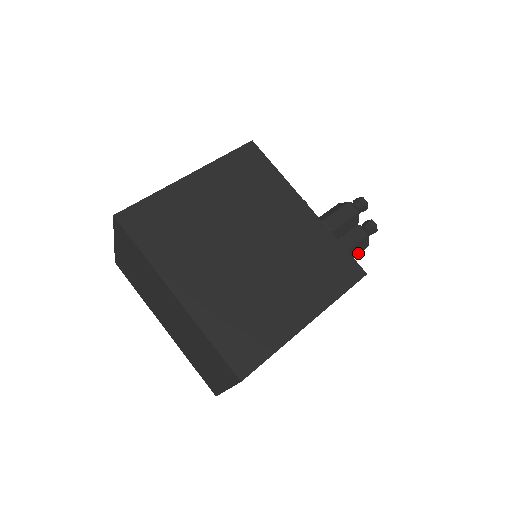
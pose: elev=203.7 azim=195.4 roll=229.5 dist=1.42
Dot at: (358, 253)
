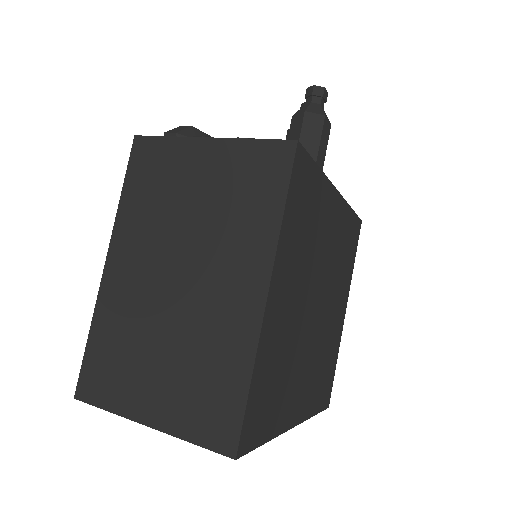
Dot at: occluded
